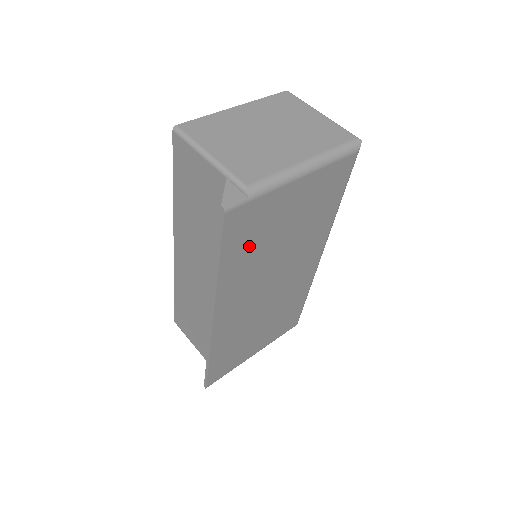
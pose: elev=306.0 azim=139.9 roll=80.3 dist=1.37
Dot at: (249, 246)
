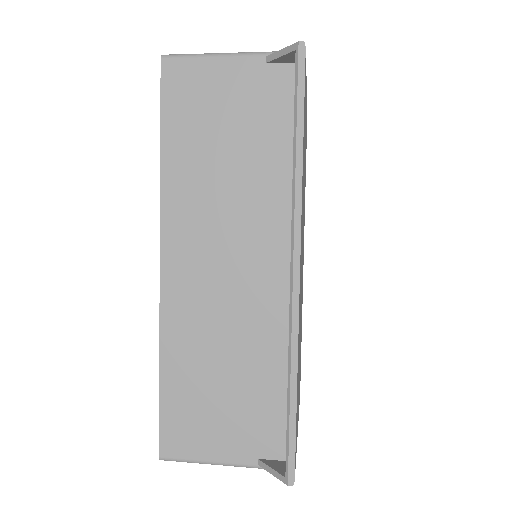
Dot at: occluded
